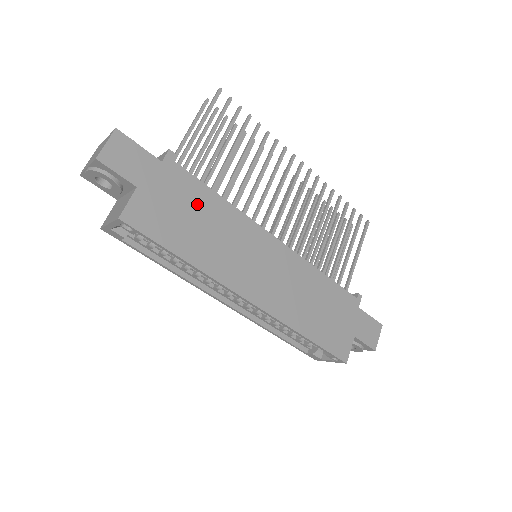
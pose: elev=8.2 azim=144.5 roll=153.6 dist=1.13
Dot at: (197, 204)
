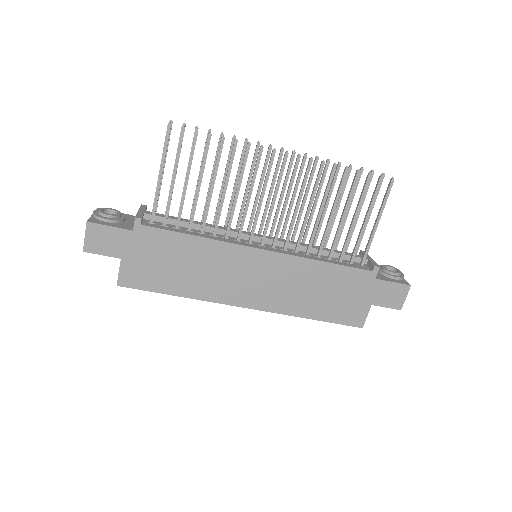
Dot at: (175, 251)
